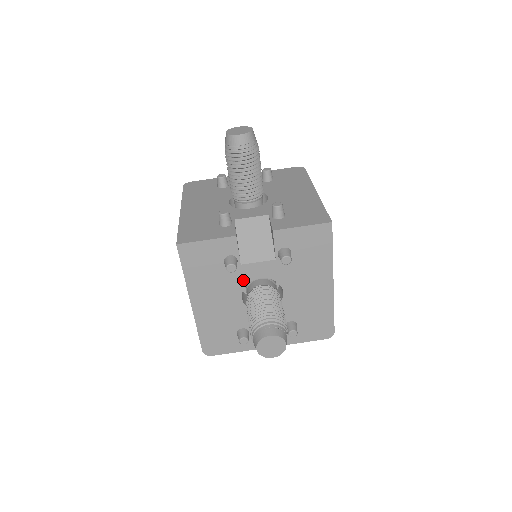
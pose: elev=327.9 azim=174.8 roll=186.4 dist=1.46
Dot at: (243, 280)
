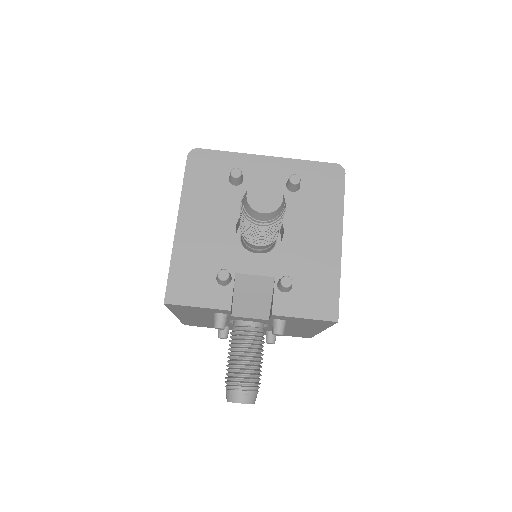
Dot at: (231, 319)
